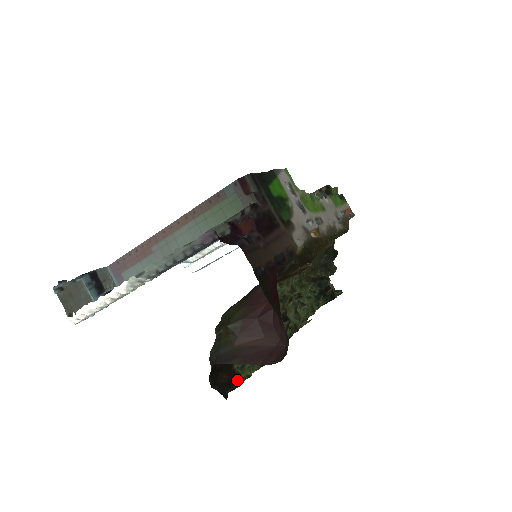
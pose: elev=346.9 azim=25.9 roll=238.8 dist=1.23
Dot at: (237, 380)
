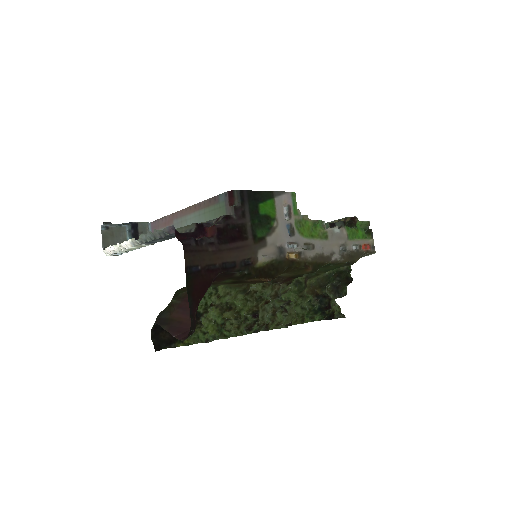
Dot at: (177, 343)
